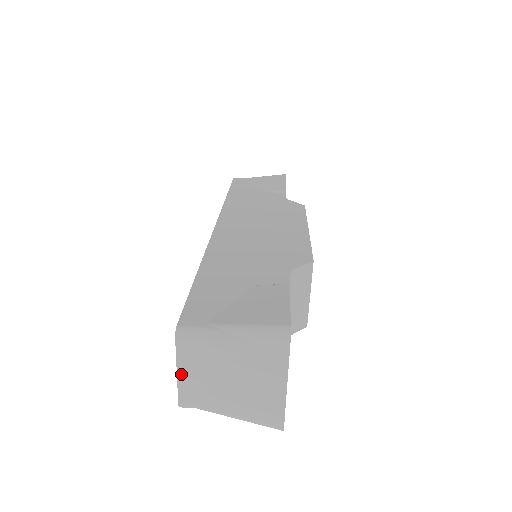
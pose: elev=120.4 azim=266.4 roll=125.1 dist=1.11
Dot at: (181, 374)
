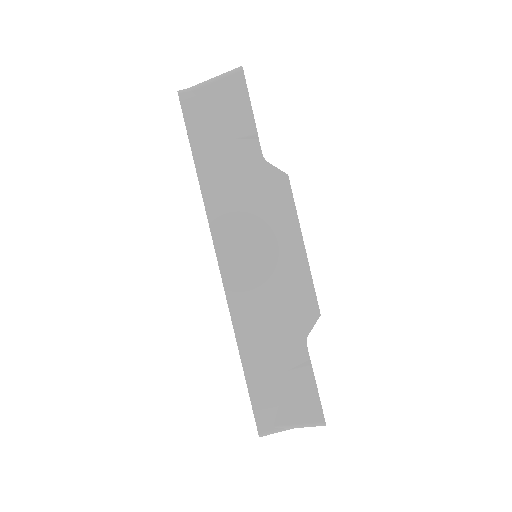
Dot at: occluded
